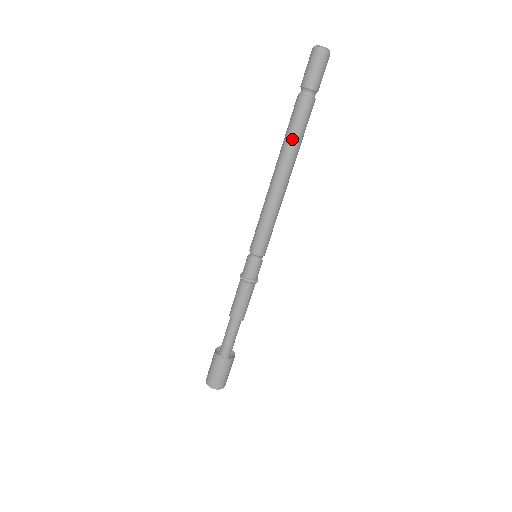
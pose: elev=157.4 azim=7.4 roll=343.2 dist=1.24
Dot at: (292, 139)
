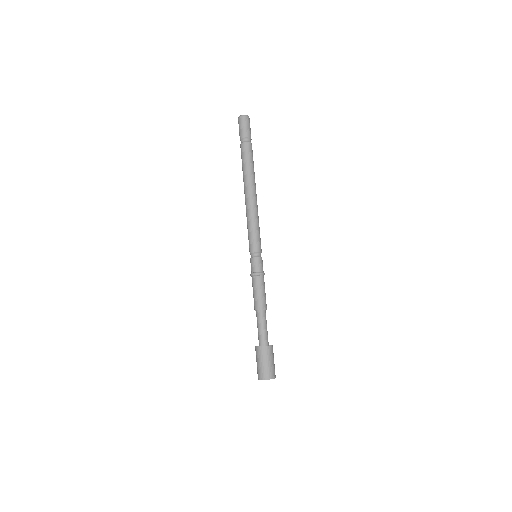
Dot at: (250, 168)
